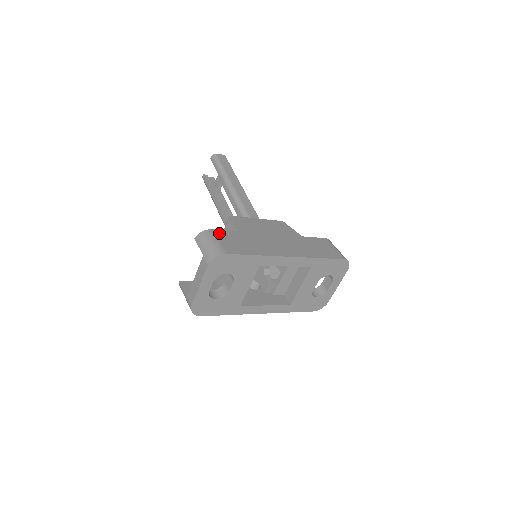
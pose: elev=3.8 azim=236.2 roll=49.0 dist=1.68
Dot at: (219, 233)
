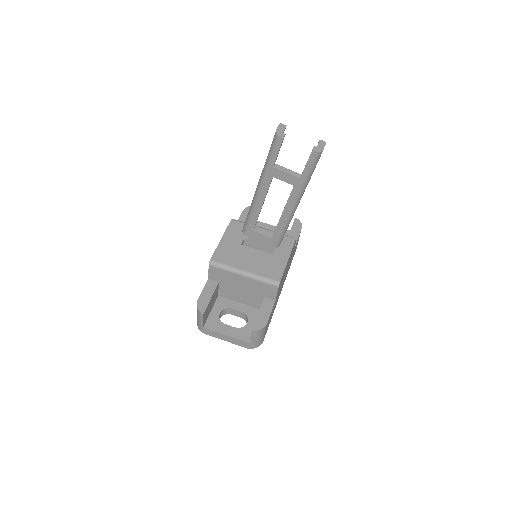
Dot at: occluded
